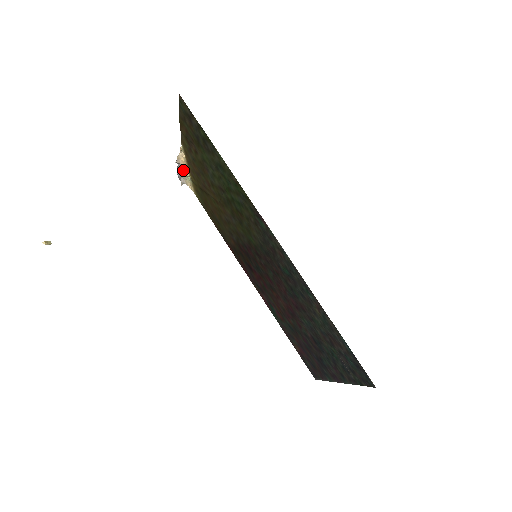
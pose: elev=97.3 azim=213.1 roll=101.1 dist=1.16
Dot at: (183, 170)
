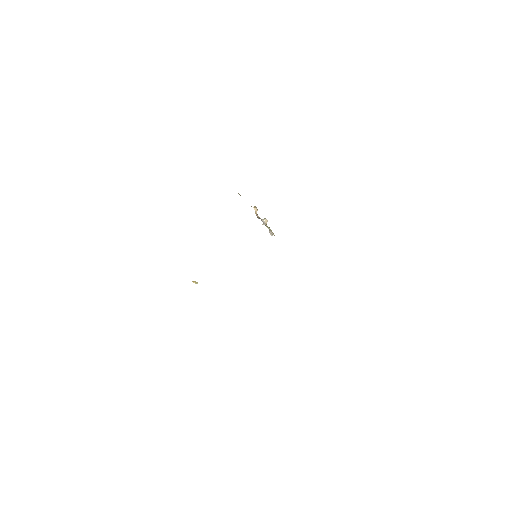
Dot at: (265, 223)
